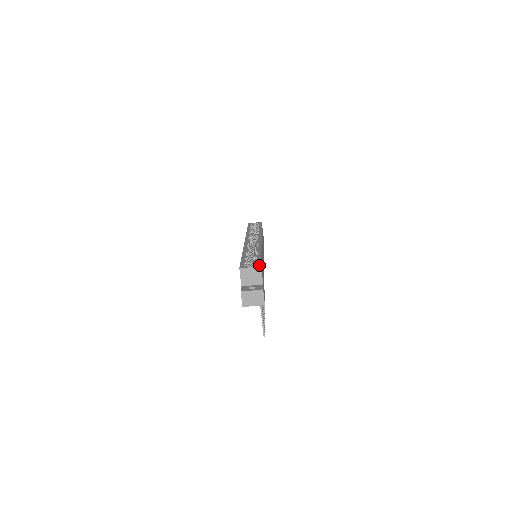
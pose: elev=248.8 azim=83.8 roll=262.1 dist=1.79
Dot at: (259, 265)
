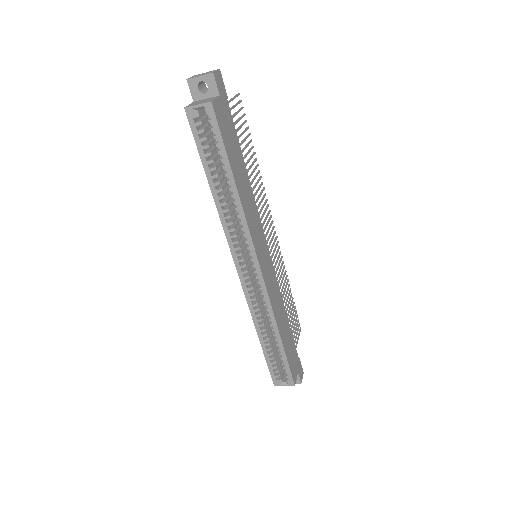
Dot at: (292, 385)
